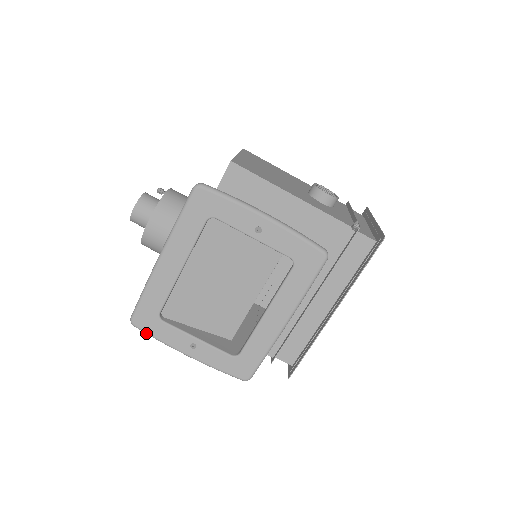
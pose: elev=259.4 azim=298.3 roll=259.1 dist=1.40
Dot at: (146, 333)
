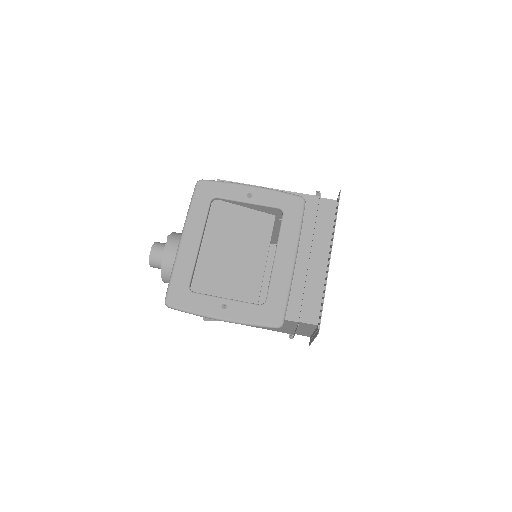
Dot at: (180, 309)
